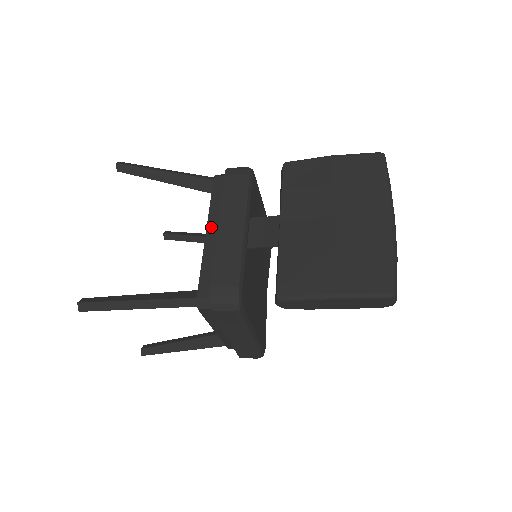
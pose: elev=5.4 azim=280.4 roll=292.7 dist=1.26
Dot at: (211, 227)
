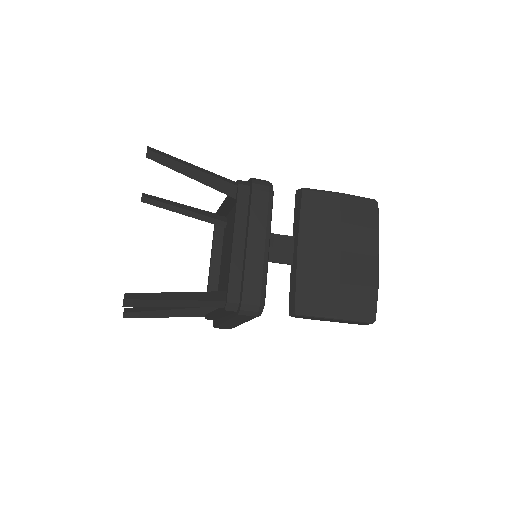
Dot at: (237, 236)
